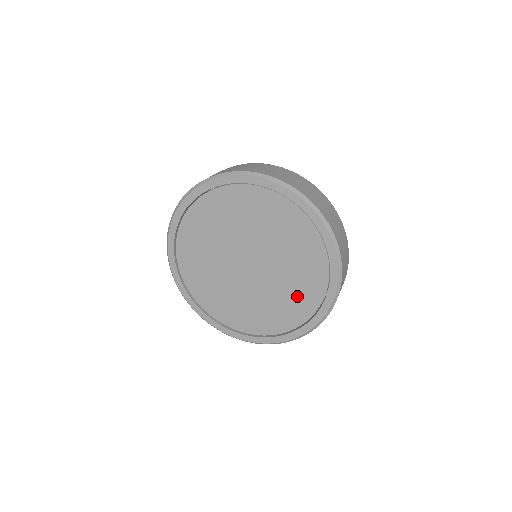
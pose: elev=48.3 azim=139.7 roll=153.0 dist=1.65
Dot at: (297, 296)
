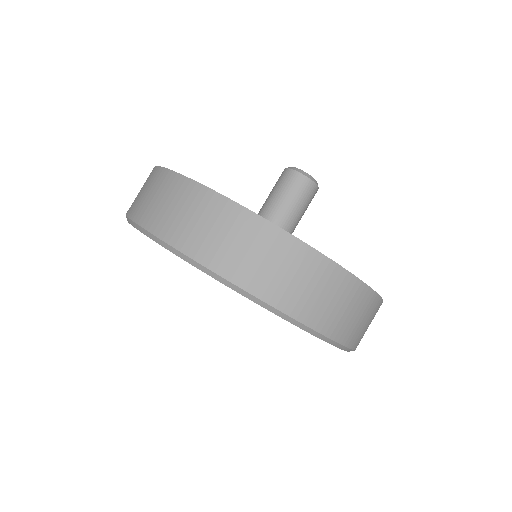
Dot at: occluded
